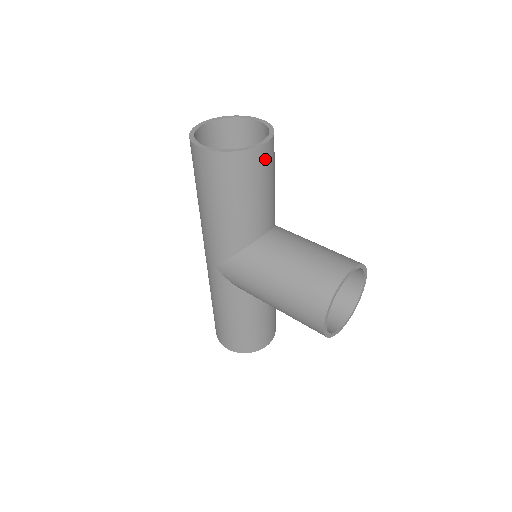
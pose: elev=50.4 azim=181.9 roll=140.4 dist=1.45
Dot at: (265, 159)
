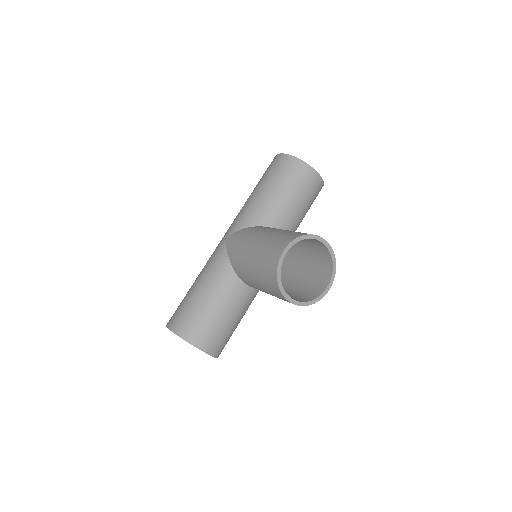
Dot at: (310, 180)
